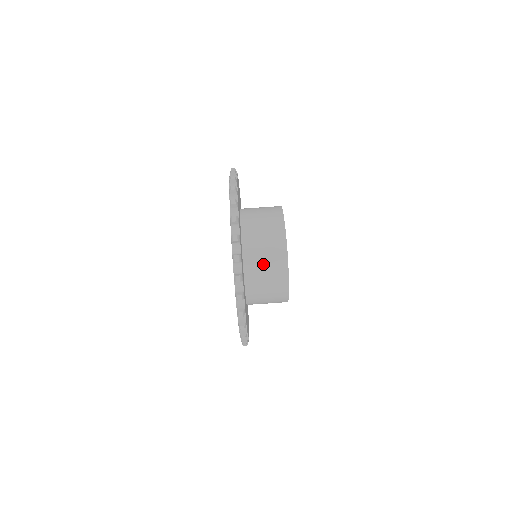
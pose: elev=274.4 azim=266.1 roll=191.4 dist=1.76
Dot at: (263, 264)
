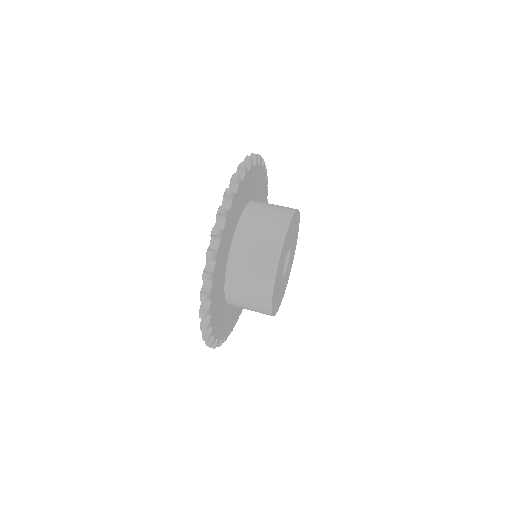
Dot at: (263, 217)
